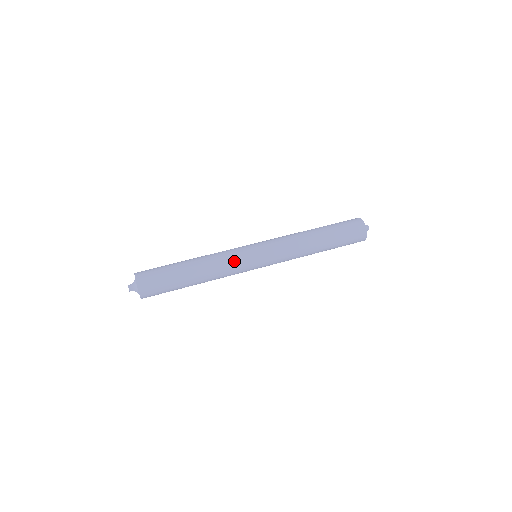
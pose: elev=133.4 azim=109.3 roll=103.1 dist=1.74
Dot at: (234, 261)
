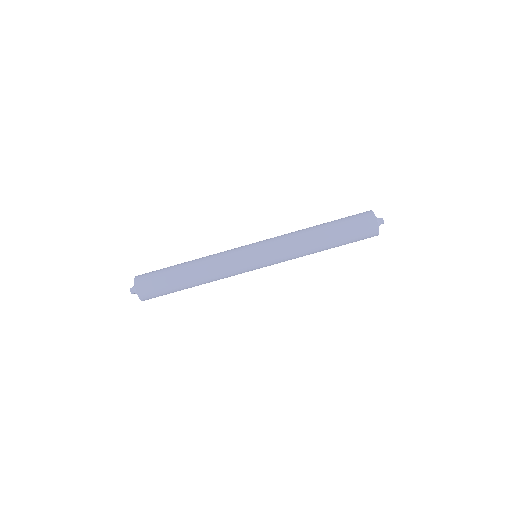
Dot at: occluded
